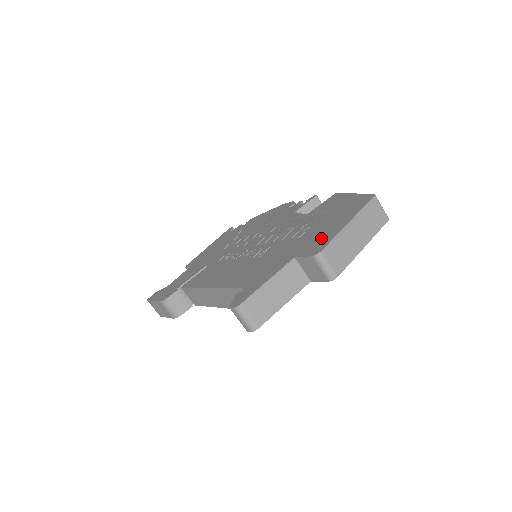
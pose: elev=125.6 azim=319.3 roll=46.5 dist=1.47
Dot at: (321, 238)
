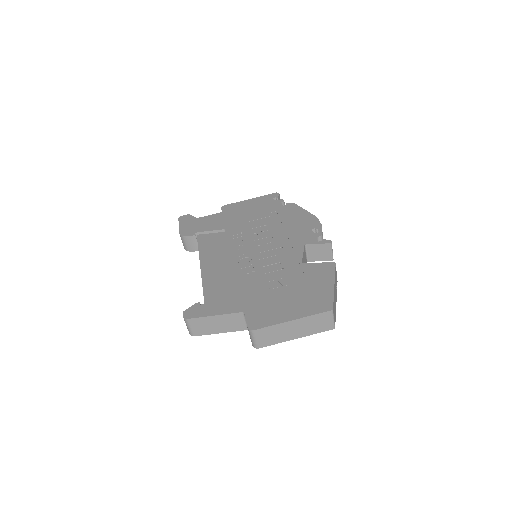
Dot at: (269, 313)
